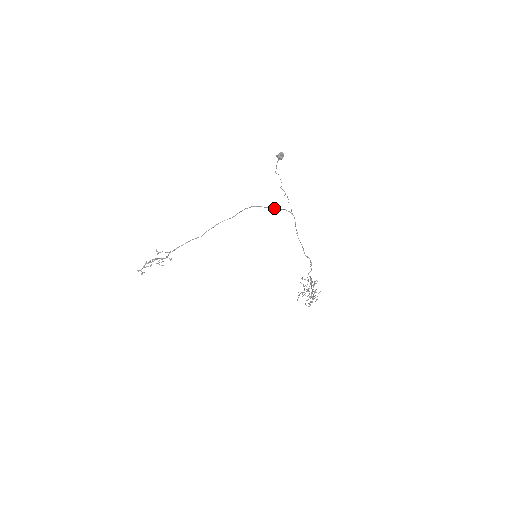
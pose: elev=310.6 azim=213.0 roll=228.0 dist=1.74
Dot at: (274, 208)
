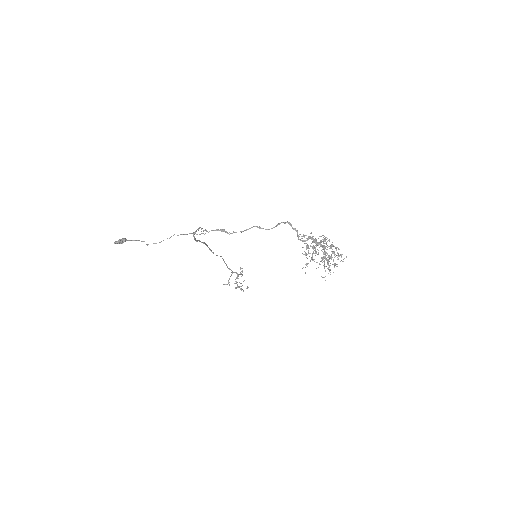
Dot at: (199, 228)
